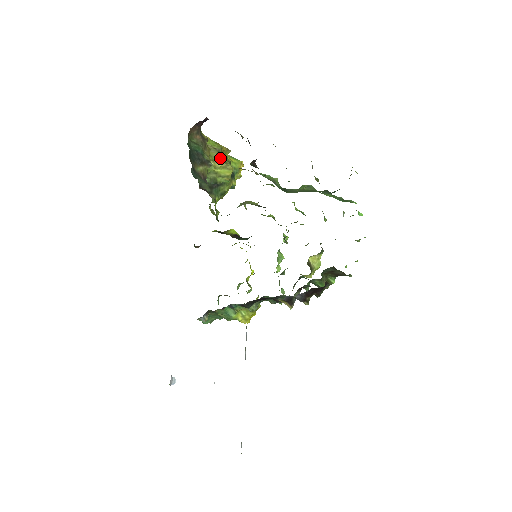
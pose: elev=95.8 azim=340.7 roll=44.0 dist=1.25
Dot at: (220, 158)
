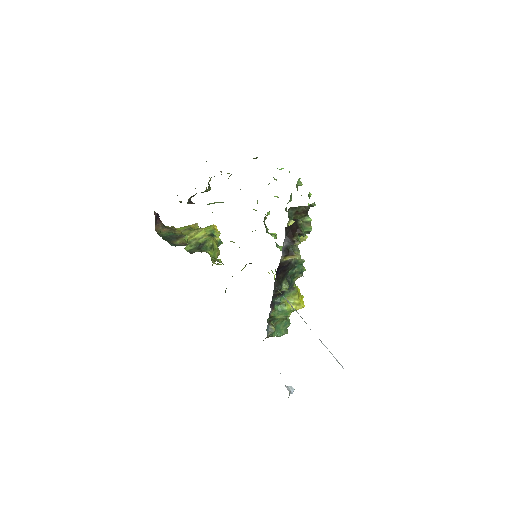
Dot at: (191, 231)
